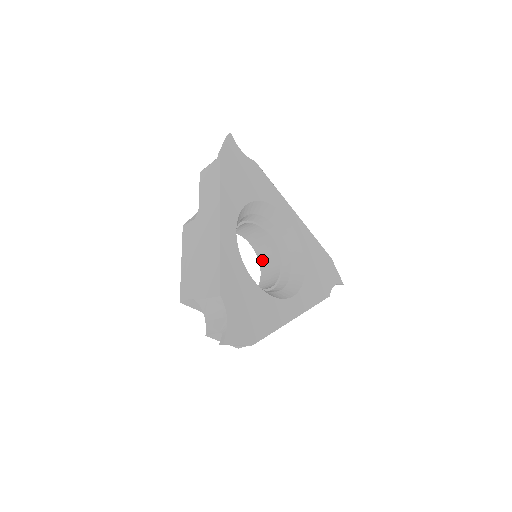
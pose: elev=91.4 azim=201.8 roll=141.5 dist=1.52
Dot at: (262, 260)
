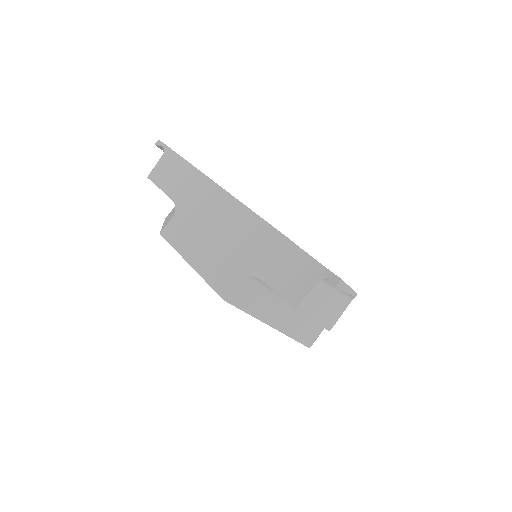
Dot at: occluded
